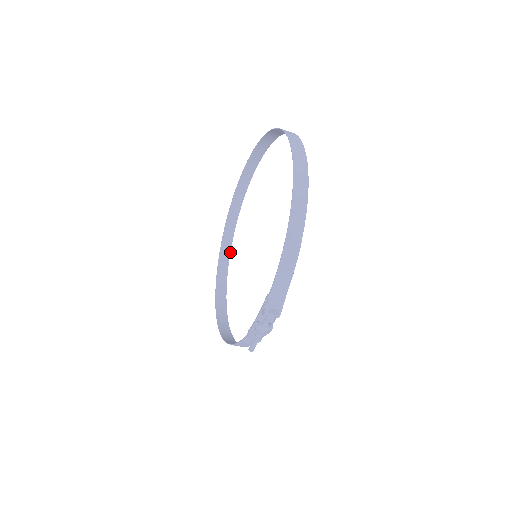
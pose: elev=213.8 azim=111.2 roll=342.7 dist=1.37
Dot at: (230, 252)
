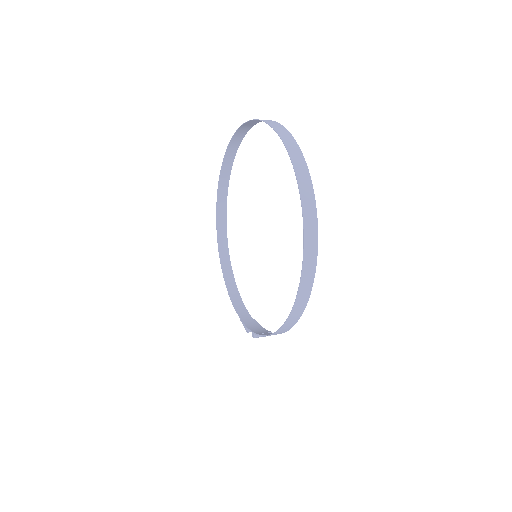
Dot at: occluded
